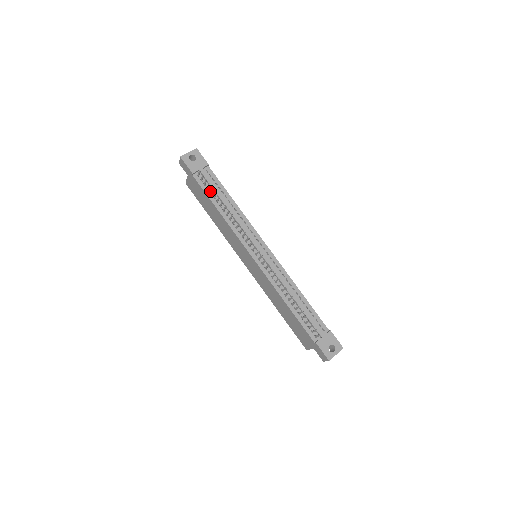
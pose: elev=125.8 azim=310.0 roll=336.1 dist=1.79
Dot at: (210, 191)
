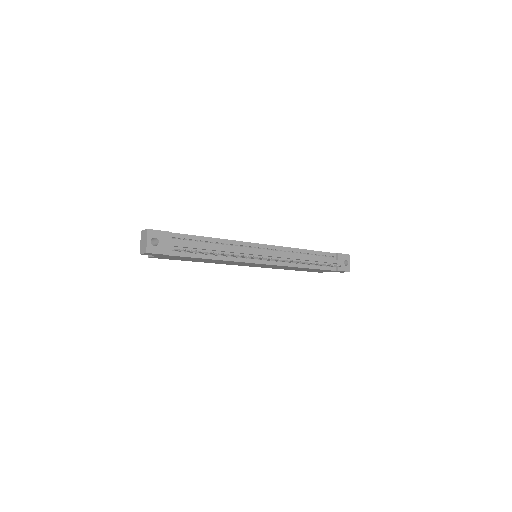
Dot at: (193, 252)
